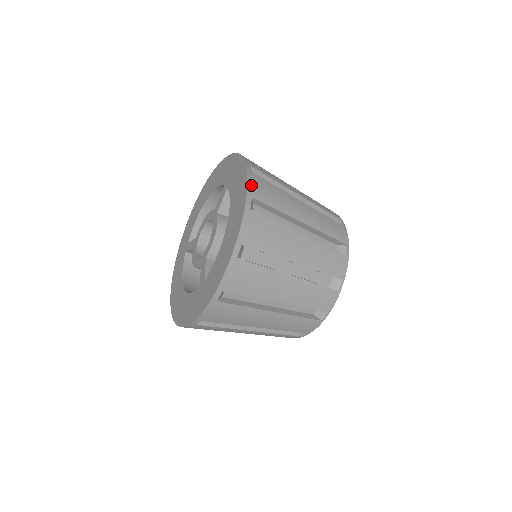
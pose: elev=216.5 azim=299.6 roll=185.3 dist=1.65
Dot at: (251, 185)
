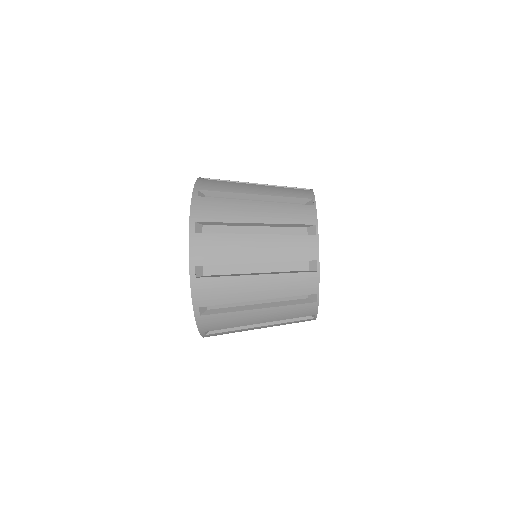
Dot at: (193, 252)
